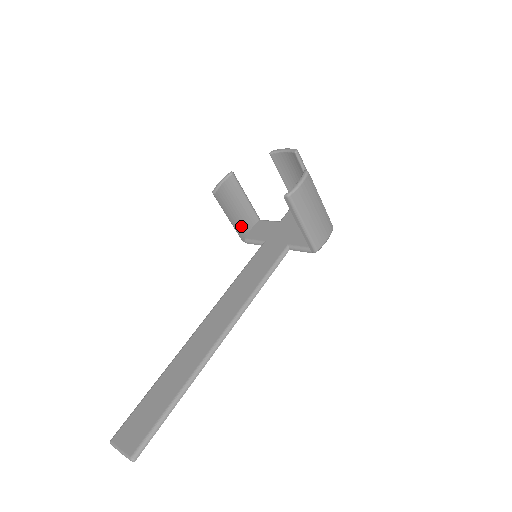
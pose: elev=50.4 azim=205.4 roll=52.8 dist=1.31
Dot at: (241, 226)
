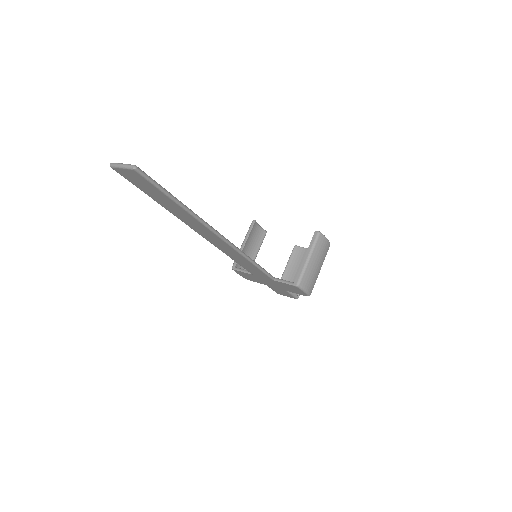
Dot at: occluded
